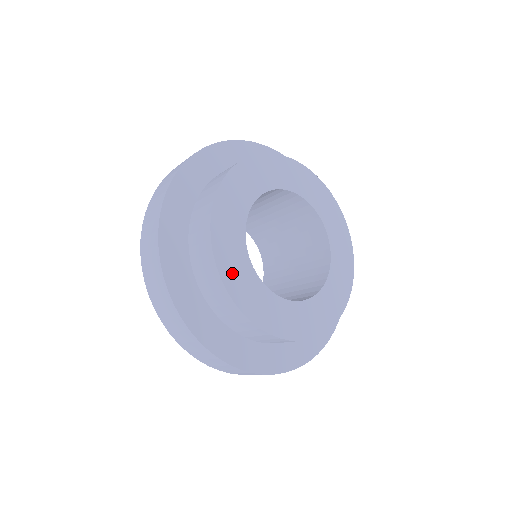
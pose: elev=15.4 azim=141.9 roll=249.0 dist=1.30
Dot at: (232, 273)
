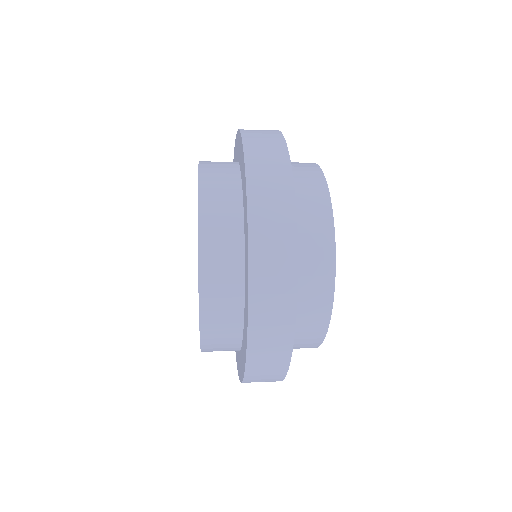
Dot at: occluded
